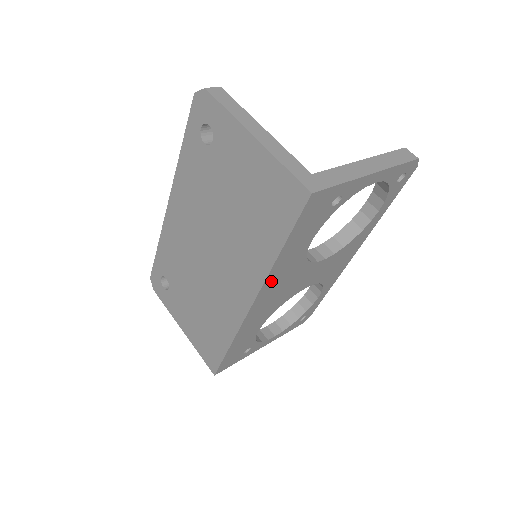
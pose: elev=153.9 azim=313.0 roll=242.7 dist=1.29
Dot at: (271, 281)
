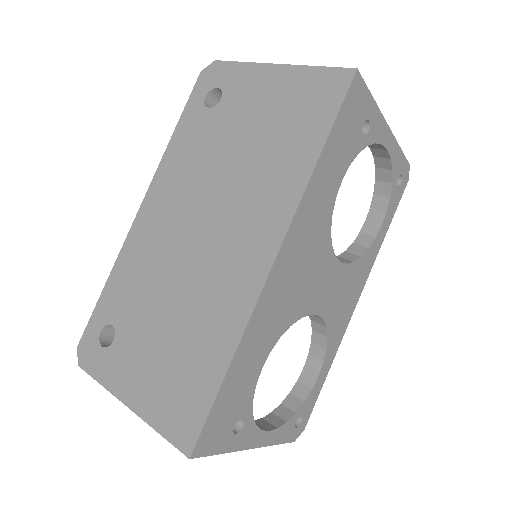
Dot at: (301, 221)
